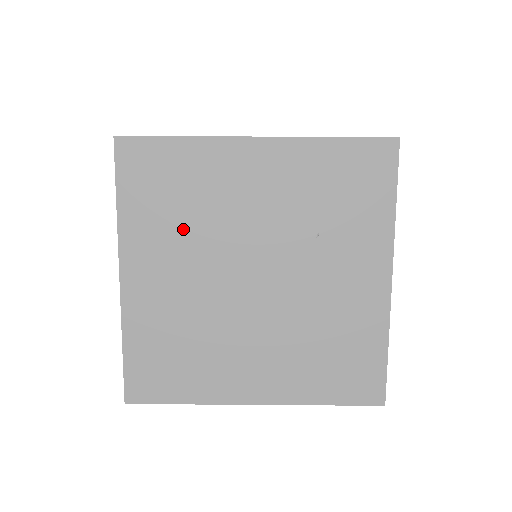
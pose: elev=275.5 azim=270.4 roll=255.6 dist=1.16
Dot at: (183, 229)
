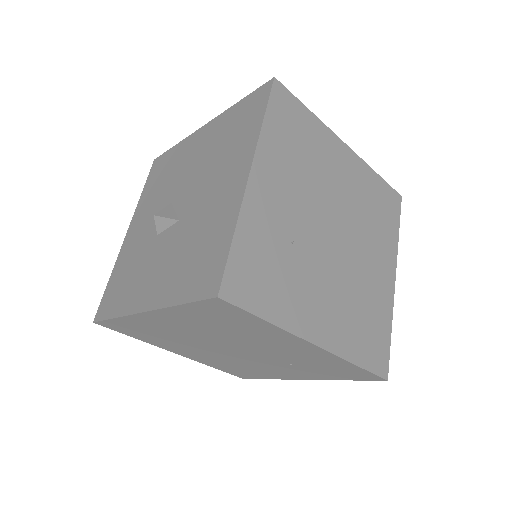
Dot at: (214, 329)
